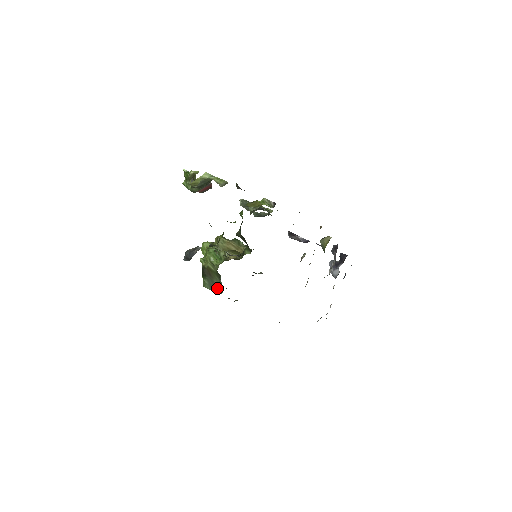
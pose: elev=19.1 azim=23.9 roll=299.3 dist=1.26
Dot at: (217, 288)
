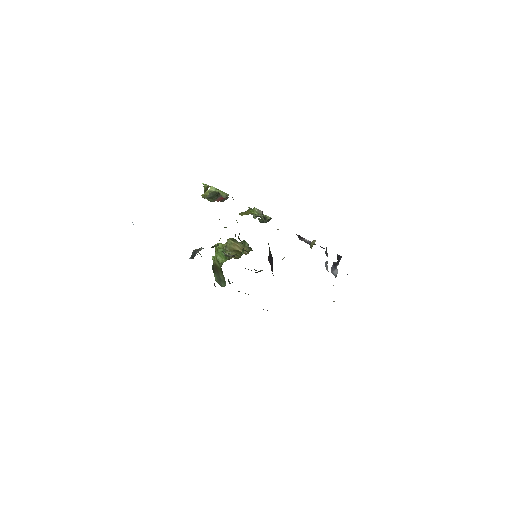
Dot at: (222, 282)
